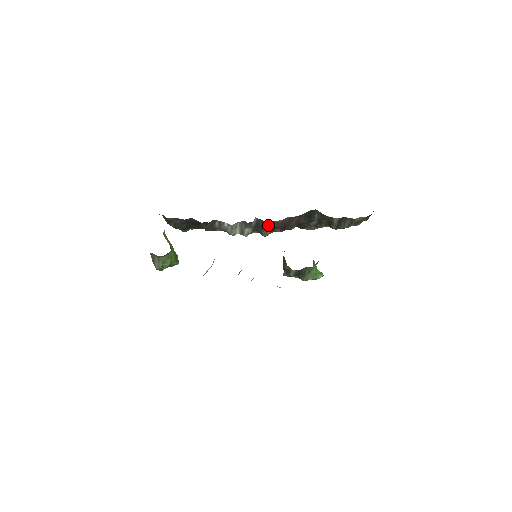
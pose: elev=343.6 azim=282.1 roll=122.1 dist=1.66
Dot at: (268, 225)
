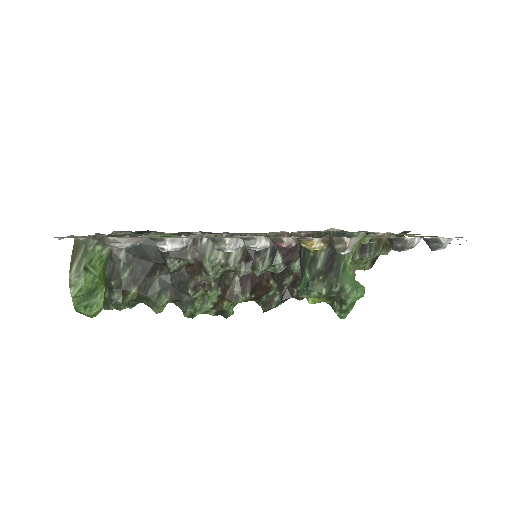
Dot at: occluded
